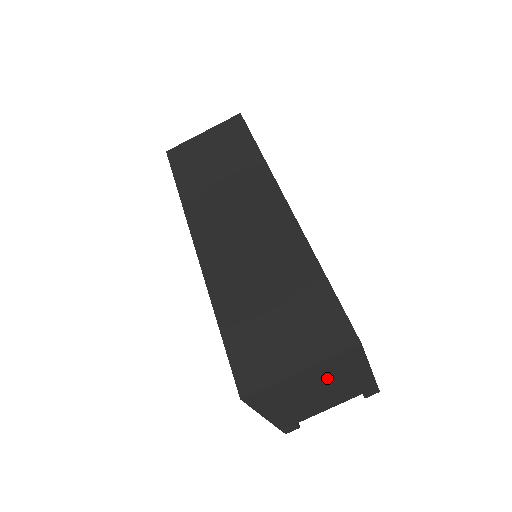
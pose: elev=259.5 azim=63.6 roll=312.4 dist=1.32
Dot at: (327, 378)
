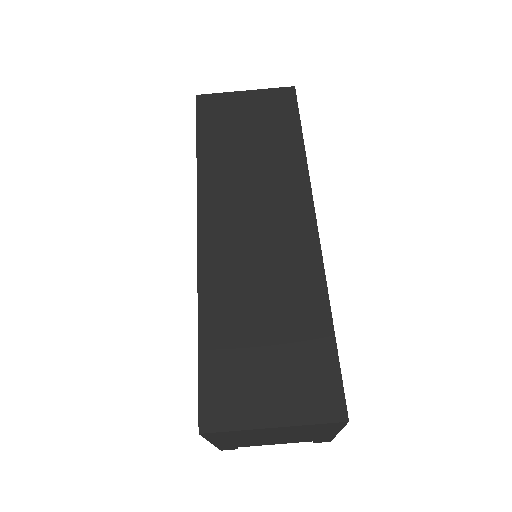
Dot at: (294, 432)
